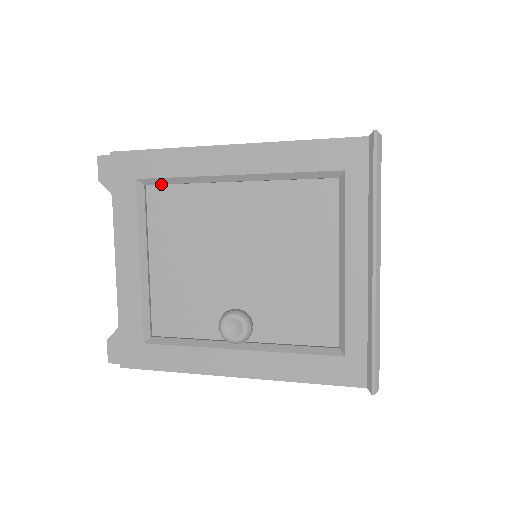
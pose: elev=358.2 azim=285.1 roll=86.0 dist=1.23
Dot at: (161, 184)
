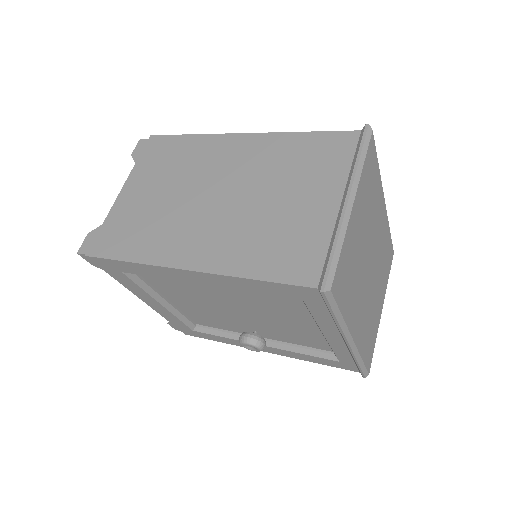
Dot at: occluded
